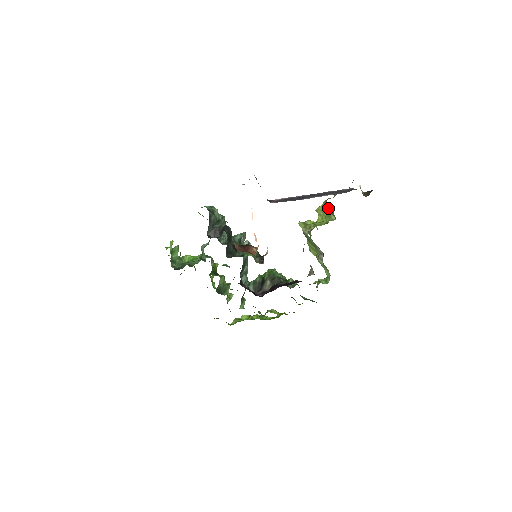
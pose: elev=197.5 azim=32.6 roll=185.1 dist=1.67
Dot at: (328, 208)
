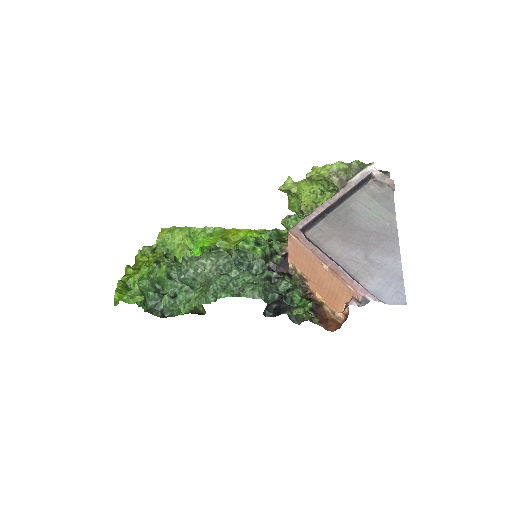
Dot at: (333, 187)
